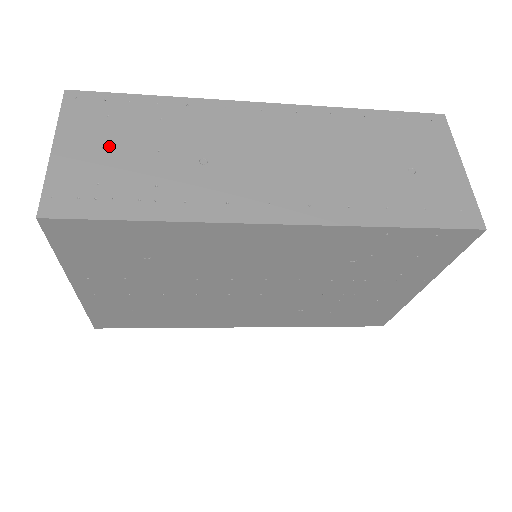
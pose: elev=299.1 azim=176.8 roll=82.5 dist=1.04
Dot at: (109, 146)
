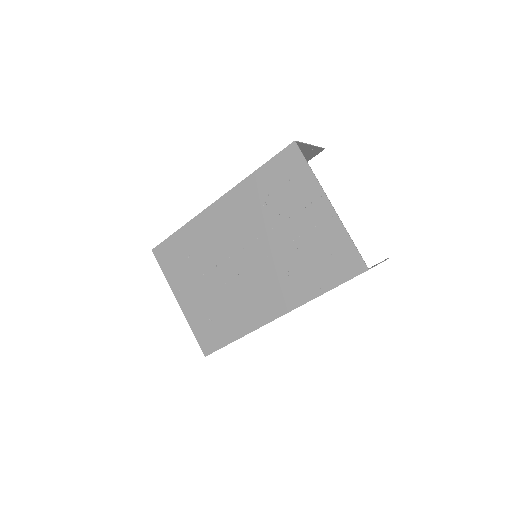
Dot at: occluded
